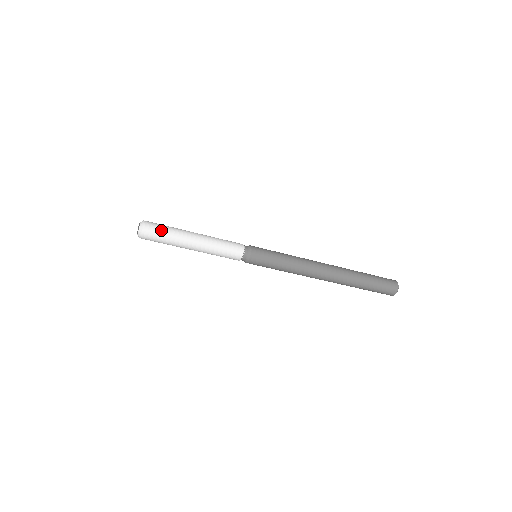
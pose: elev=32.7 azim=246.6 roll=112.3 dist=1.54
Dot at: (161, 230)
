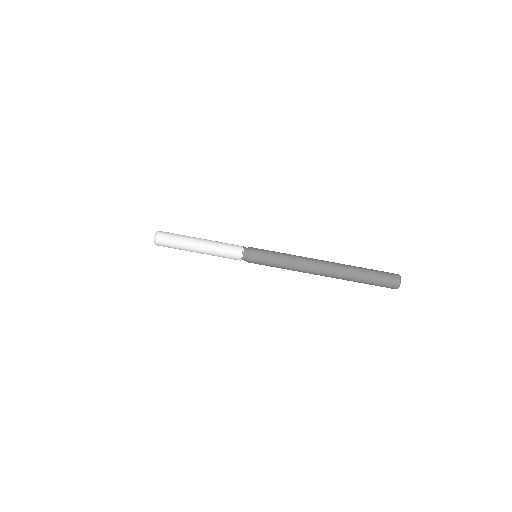
Dot at: occluded
